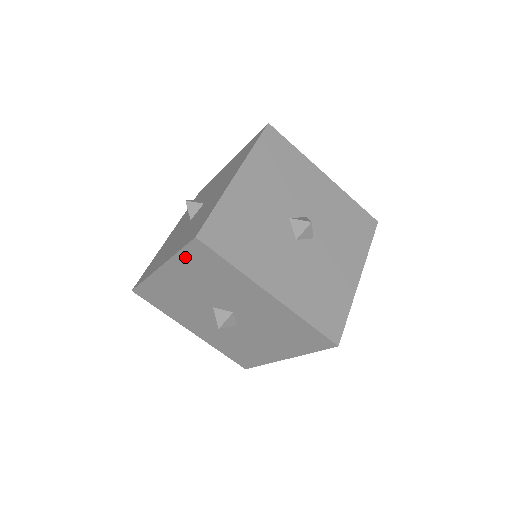
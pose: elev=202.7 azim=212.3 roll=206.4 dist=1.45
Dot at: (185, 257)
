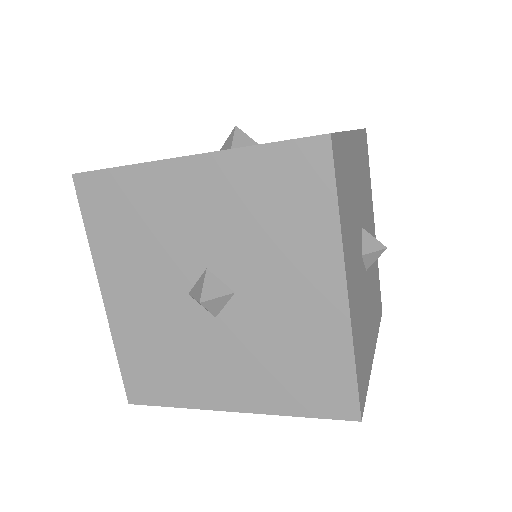
Dot at: (265, 159)
